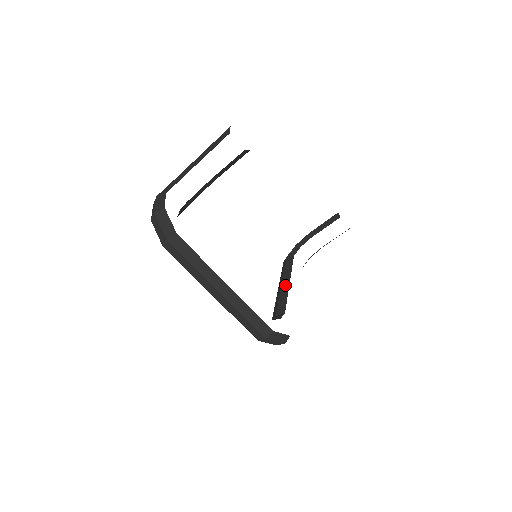
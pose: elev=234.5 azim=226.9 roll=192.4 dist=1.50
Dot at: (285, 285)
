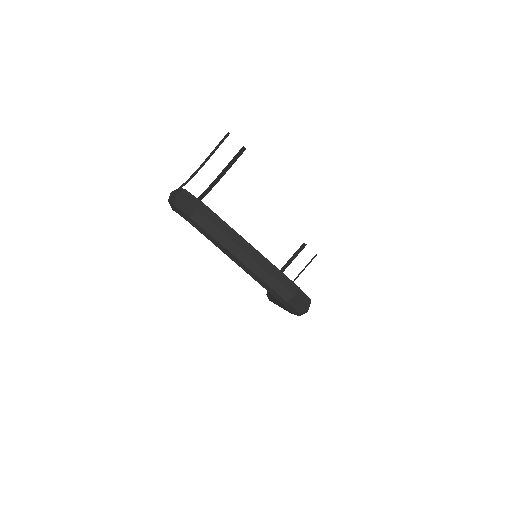
Dot at: occluded
